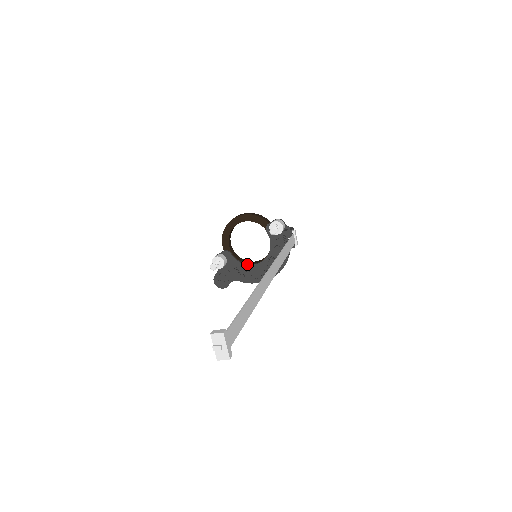
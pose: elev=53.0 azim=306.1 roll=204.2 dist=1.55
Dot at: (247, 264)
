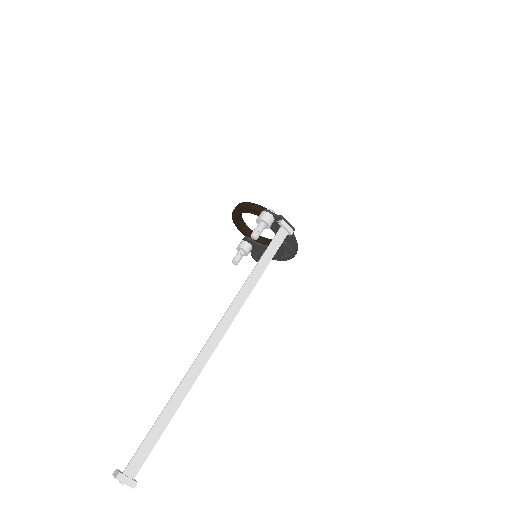
Dot at: occluded
